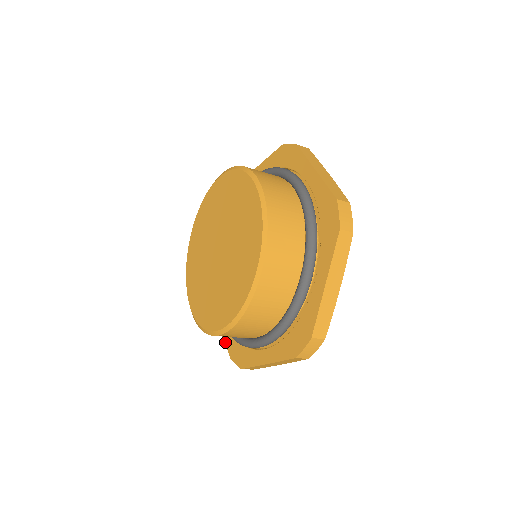
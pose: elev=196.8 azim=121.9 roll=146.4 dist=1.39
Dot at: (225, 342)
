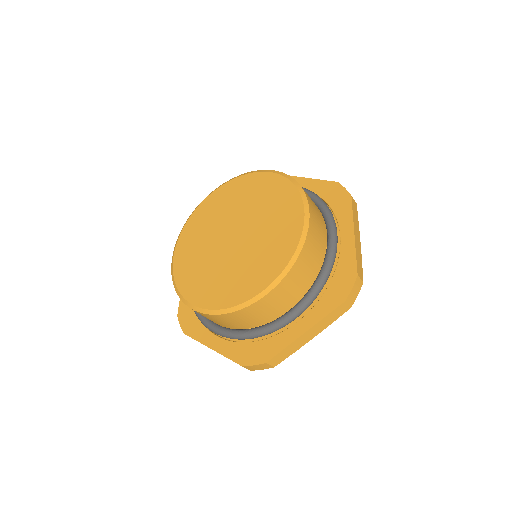
Dot at: occluded
